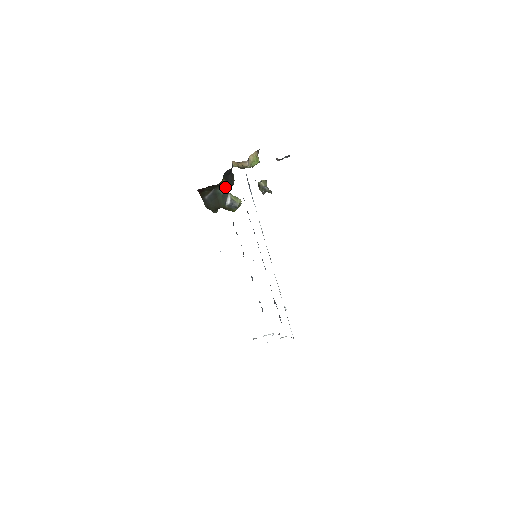
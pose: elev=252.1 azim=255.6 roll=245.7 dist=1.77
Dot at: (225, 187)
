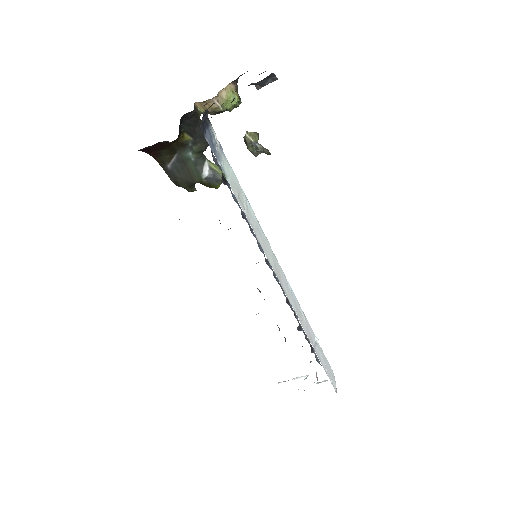
Dot at: (195, 148)
